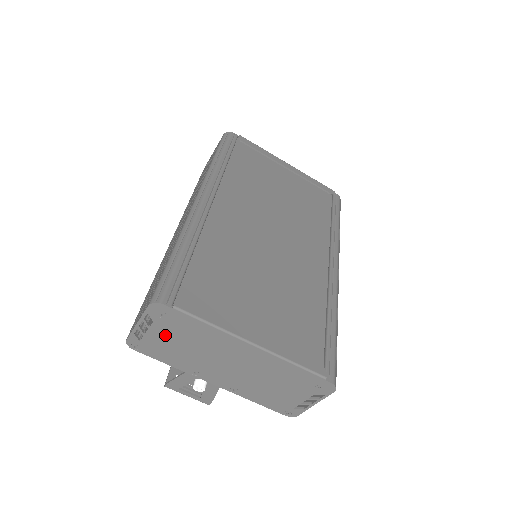
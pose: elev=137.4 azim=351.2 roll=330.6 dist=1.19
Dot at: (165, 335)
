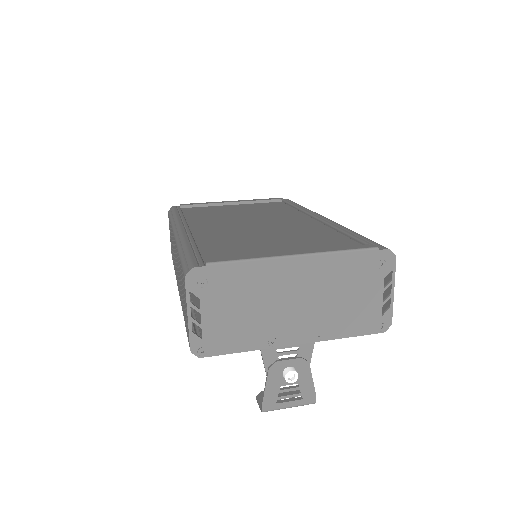
Dot at: (219, 309)
